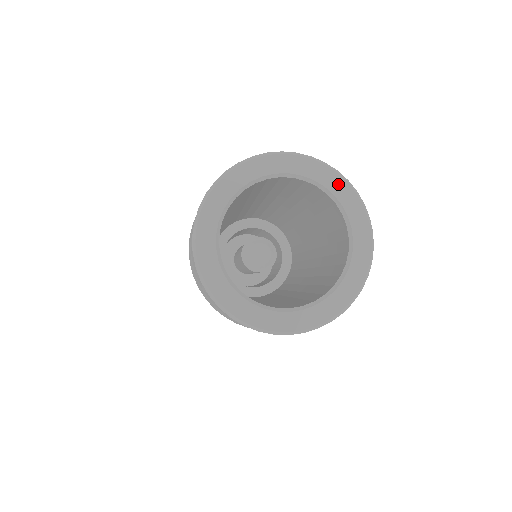
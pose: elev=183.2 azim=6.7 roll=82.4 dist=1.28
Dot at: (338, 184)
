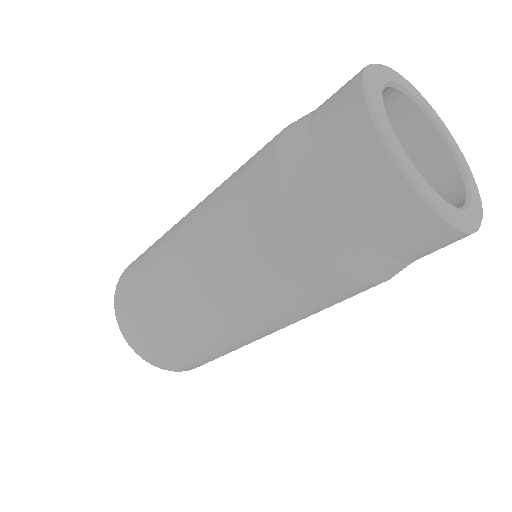
Dot at: (446, 130)
